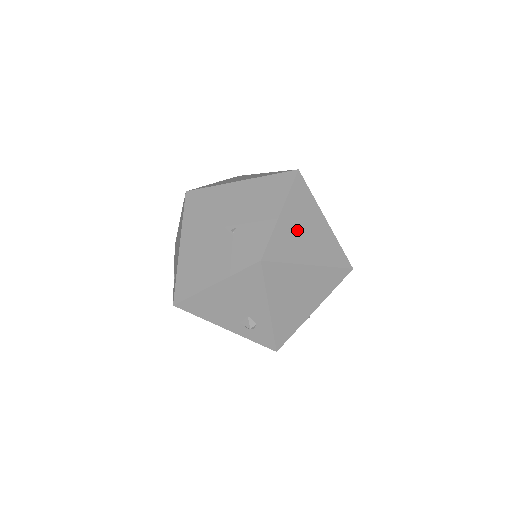
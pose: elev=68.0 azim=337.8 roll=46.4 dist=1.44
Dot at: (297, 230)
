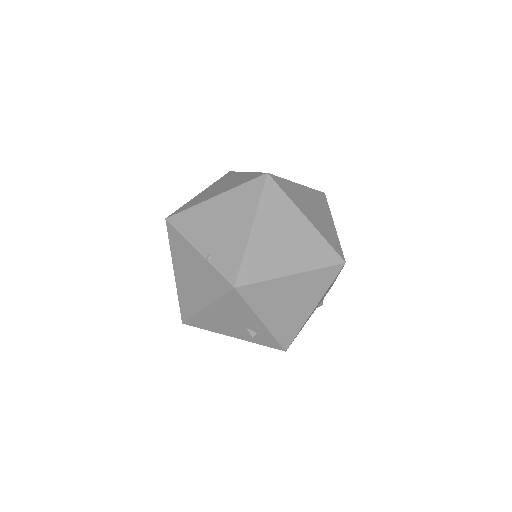
Dot at: (273, 242)
